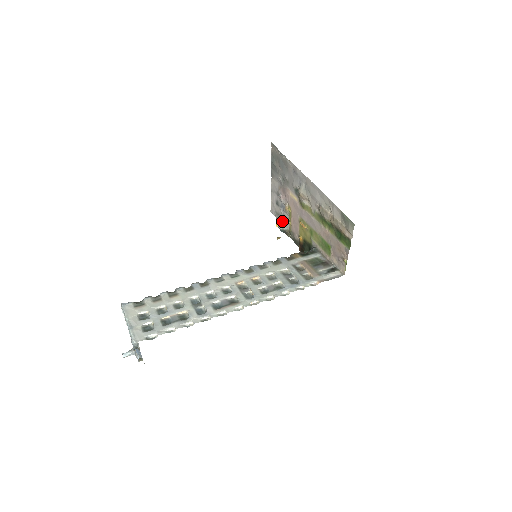
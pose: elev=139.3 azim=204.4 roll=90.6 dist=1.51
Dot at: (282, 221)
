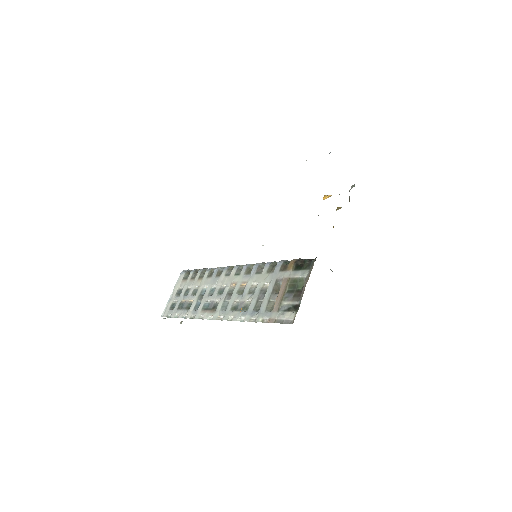
Dot at: occluded
